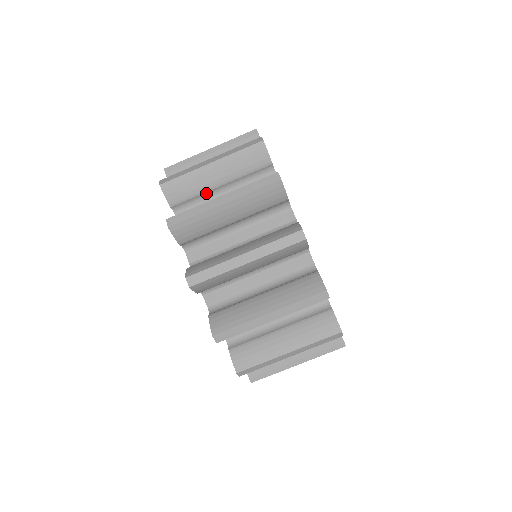
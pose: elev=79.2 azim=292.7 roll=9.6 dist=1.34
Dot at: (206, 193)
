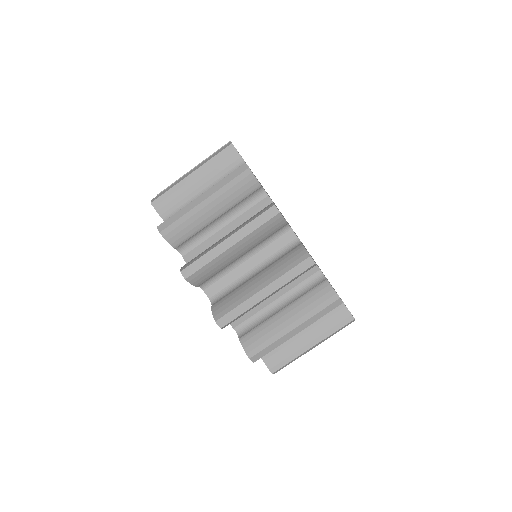
Dot at: occluded
